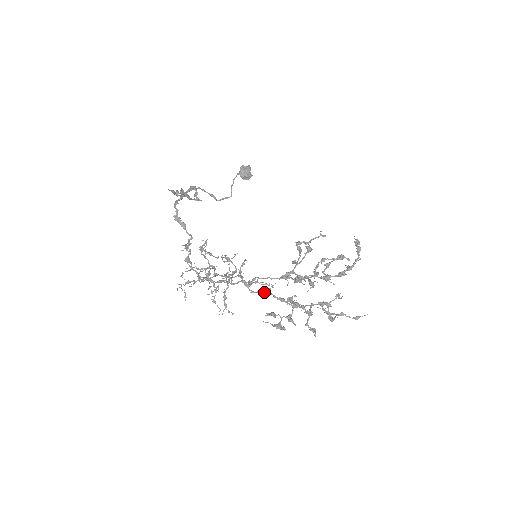
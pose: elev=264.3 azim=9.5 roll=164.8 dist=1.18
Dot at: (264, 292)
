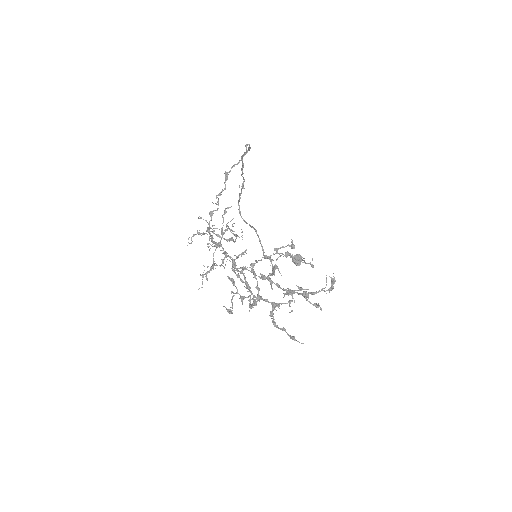
Dot at: (241, 271)
